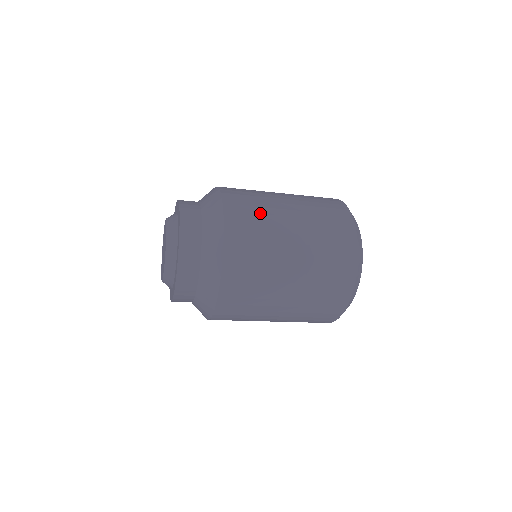
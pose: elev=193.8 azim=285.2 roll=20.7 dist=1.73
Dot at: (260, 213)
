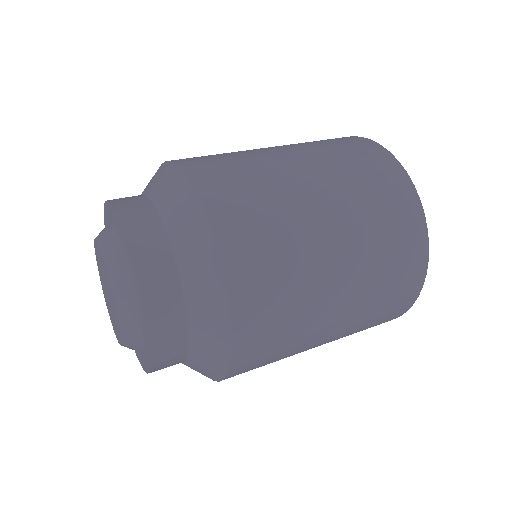
Dot at: (266, 197)
